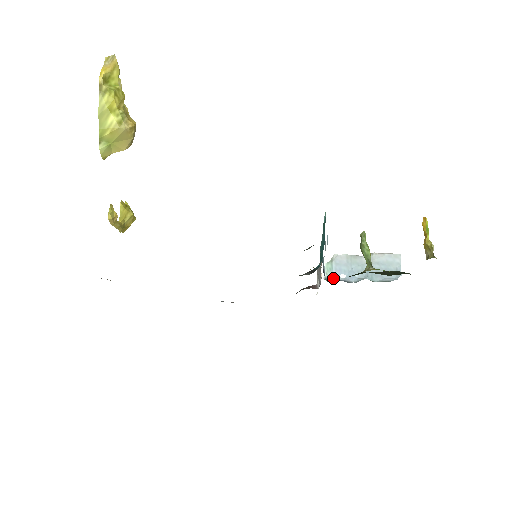
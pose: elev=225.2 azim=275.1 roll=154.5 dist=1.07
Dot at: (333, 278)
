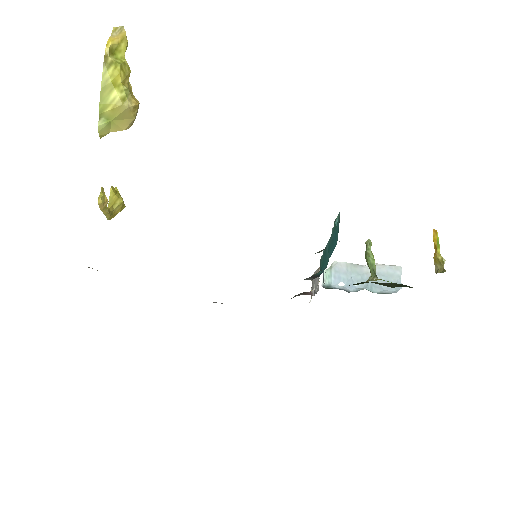
Dot at: (331, 286)
